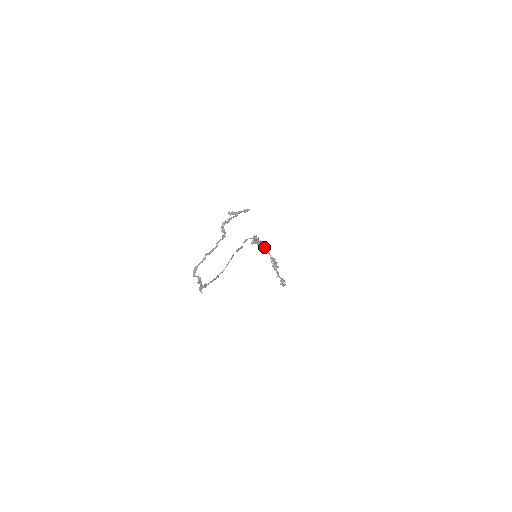
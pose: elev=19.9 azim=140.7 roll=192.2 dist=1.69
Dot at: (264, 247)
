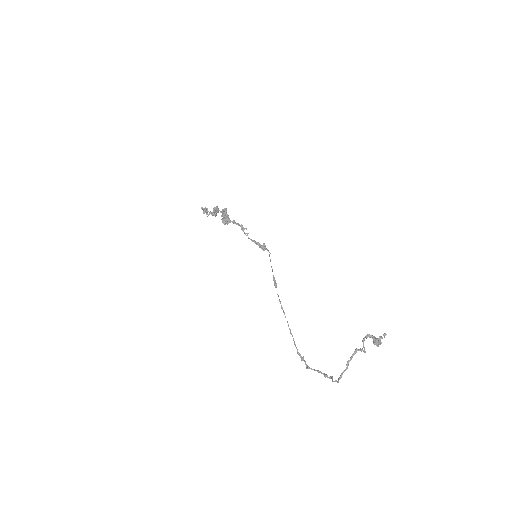
Dot at: (226, 214)
